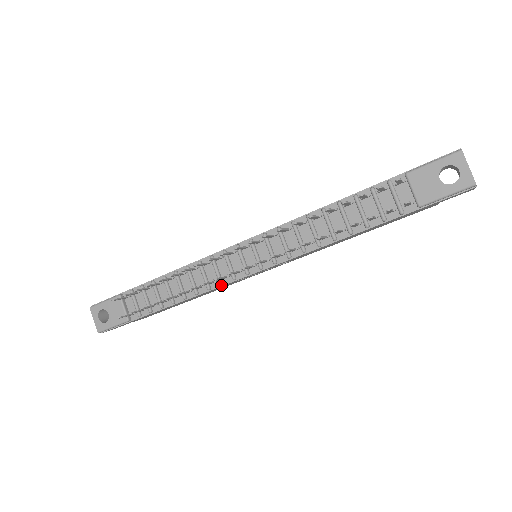
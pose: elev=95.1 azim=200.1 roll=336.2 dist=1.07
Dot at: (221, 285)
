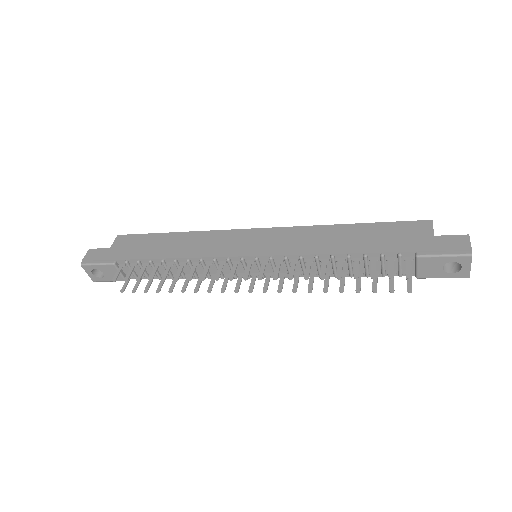
Dot at: (222, 278)
